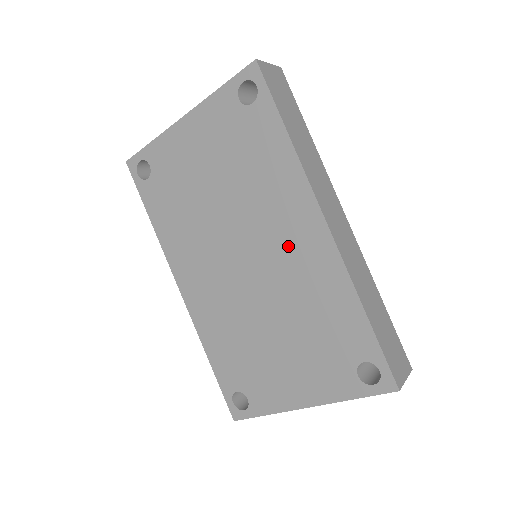
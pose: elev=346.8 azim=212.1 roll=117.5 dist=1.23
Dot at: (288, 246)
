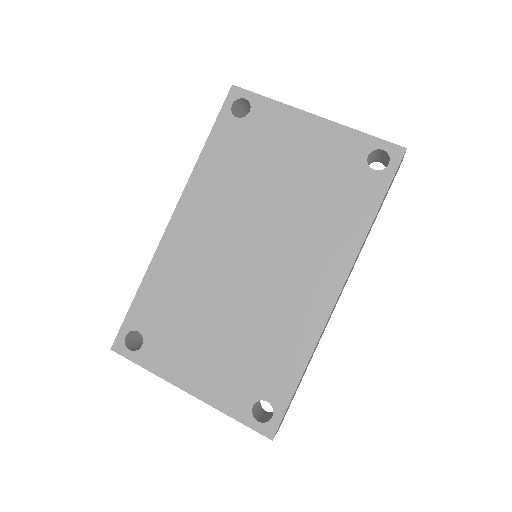
Dot at: (296, 280)
